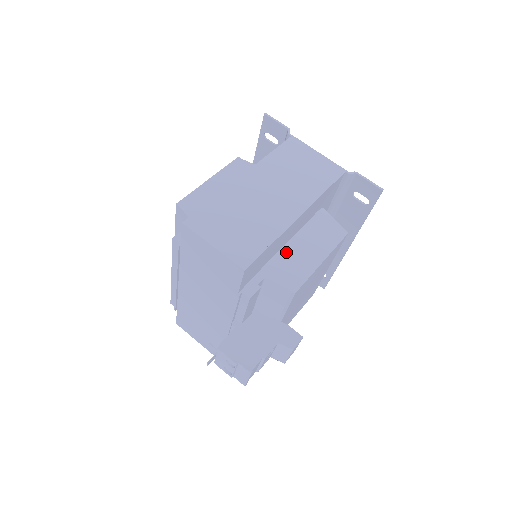
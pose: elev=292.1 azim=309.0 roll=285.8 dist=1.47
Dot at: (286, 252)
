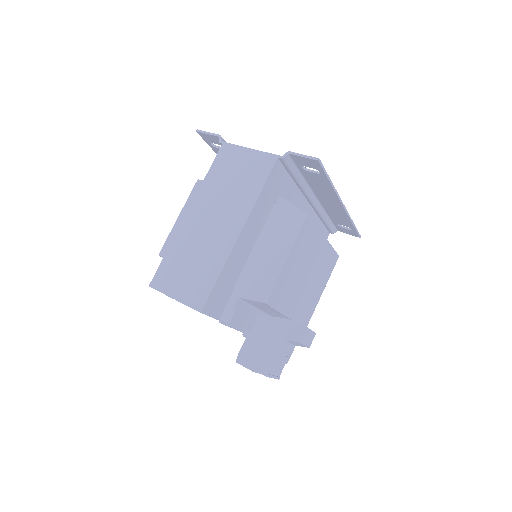
Dot at: (252, 263)
